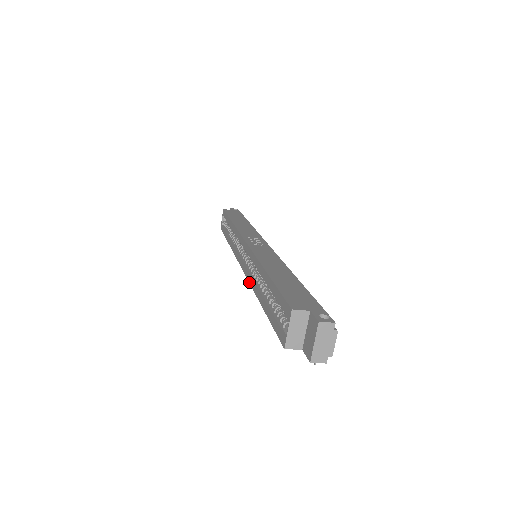
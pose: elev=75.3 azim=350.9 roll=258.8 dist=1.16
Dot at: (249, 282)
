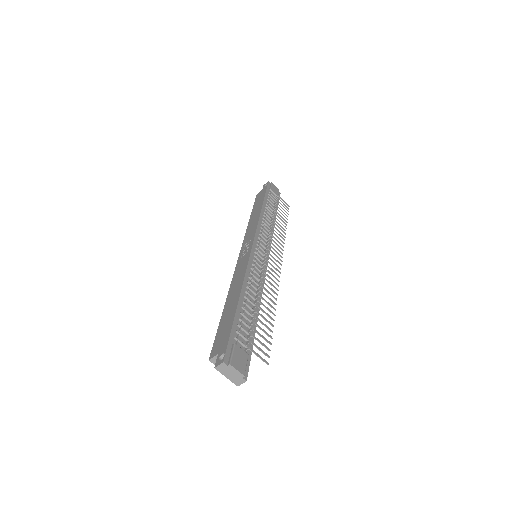
Dot at: occluded
